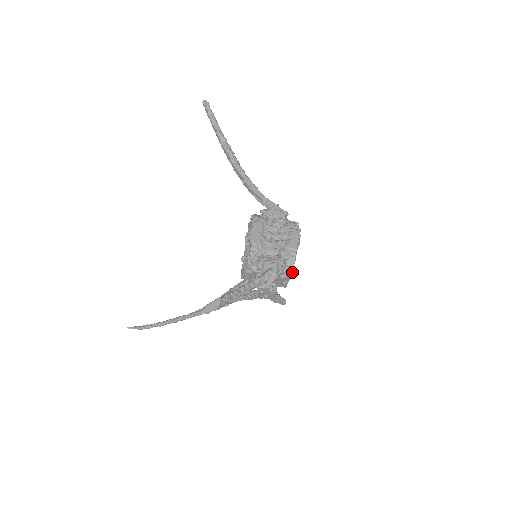
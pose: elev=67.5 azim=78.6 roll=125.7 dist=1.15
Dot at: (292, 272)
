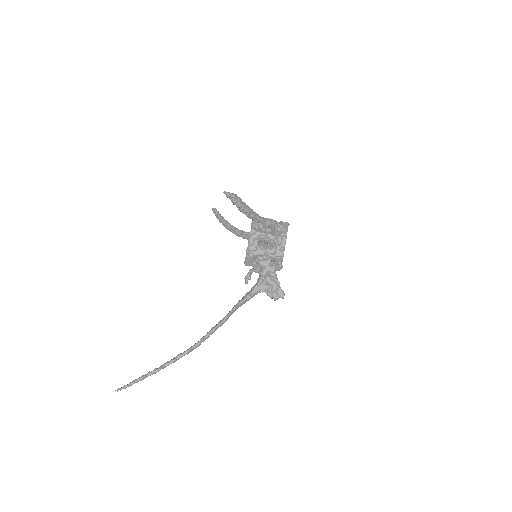
Dot at: occluded
